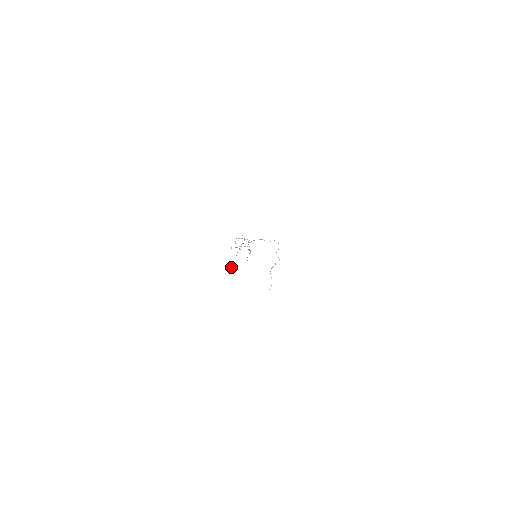
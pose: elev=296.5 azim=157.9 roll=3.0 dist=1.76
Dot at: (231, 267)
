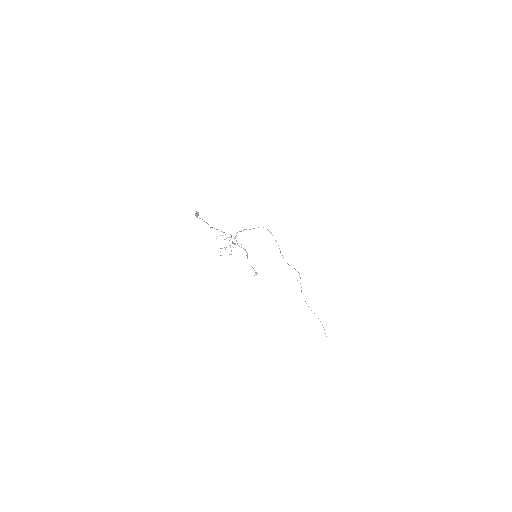
Dot at: (196, 214)
